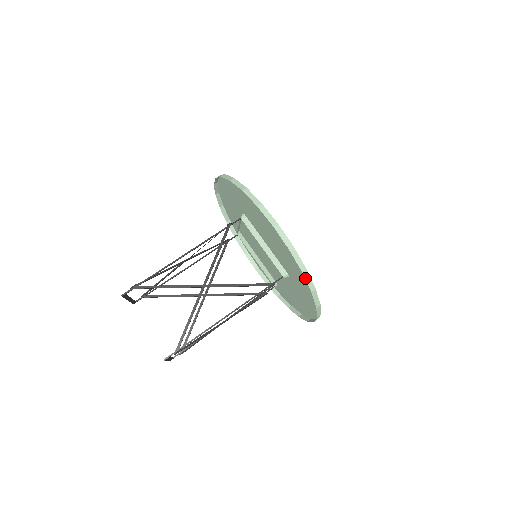
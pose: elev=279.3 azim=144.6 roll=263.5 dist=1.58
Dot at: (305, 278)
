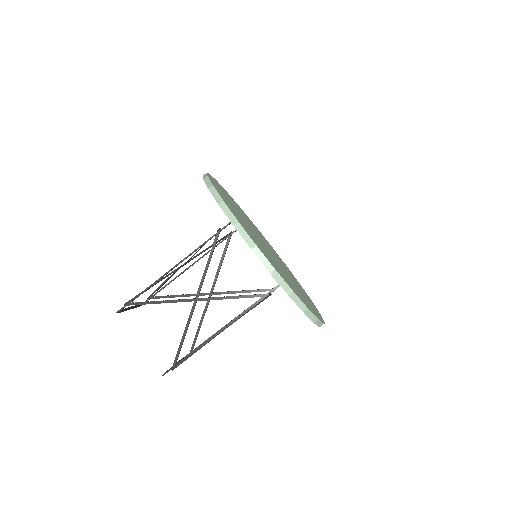
Dot at: (293, 300)
